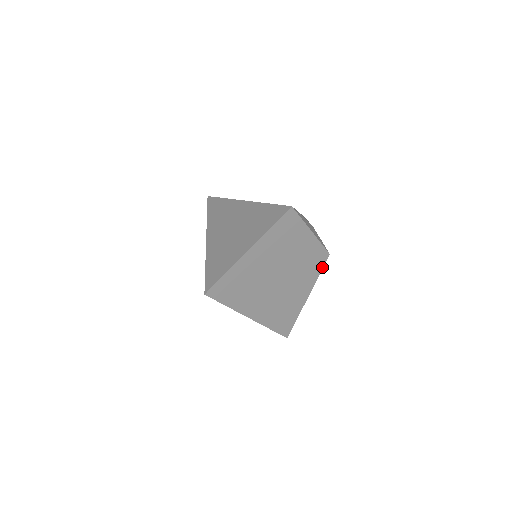
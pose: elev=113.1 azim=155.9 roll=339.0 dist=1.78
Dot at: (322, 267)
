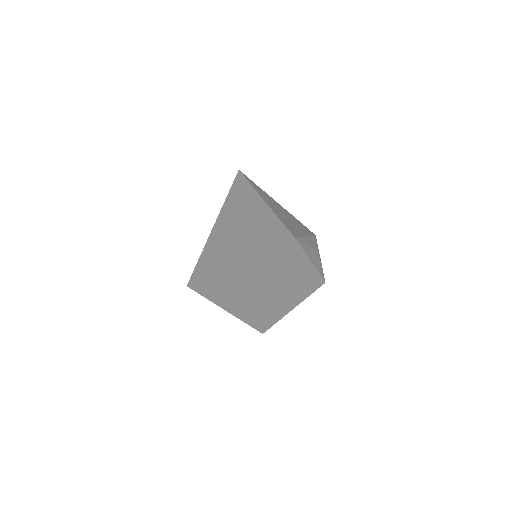
Dot at: (314, 290)
